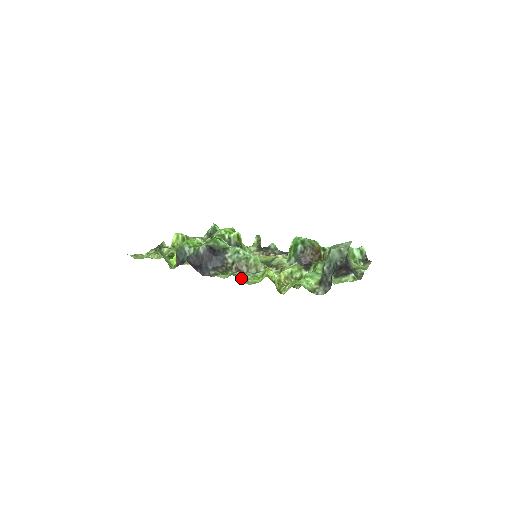
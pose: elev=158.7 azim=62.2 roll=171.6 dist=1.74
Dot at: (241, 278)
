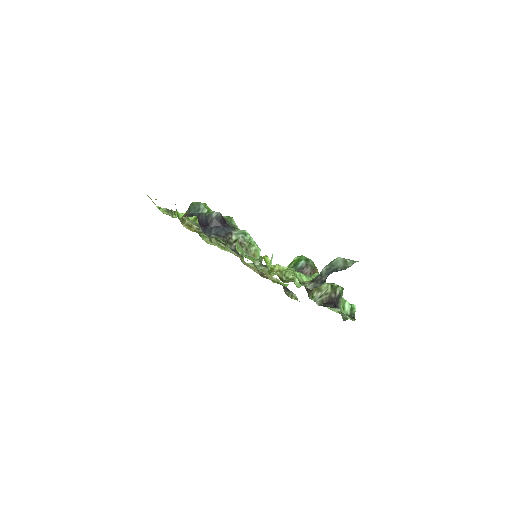
Dot at: (238, 249)
